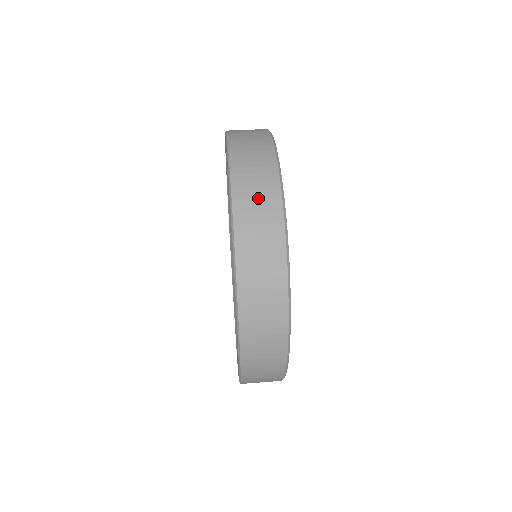
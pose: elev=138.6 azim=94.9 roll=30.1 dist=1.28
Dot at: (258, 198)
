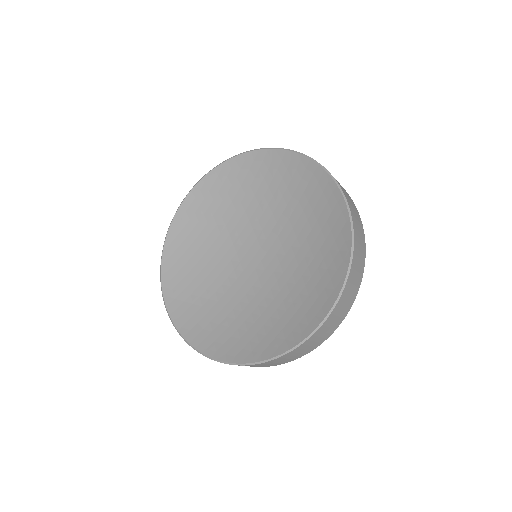
Dot at: occluded
